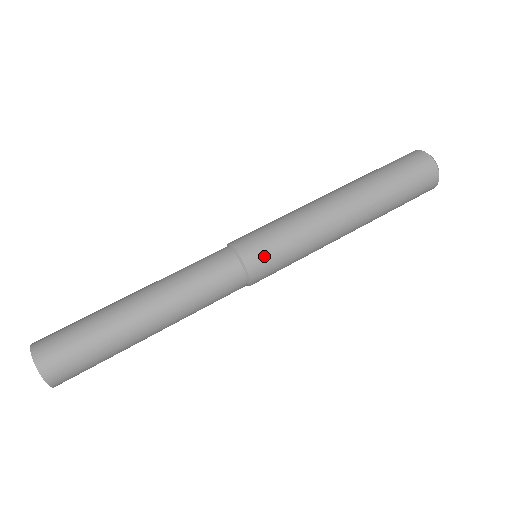
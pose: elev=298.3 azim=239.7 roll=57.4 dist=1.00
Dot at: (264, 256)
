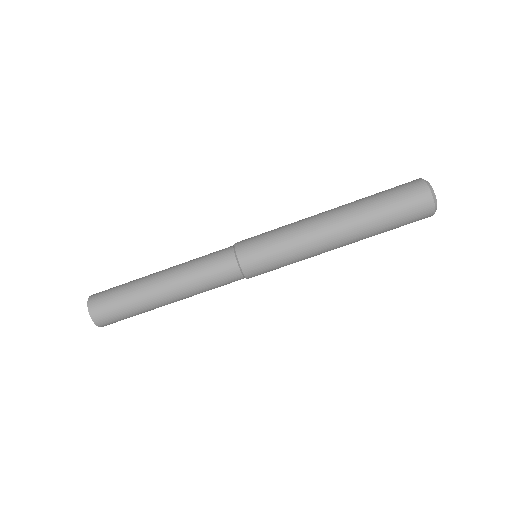
Dot at: (257, 261)
